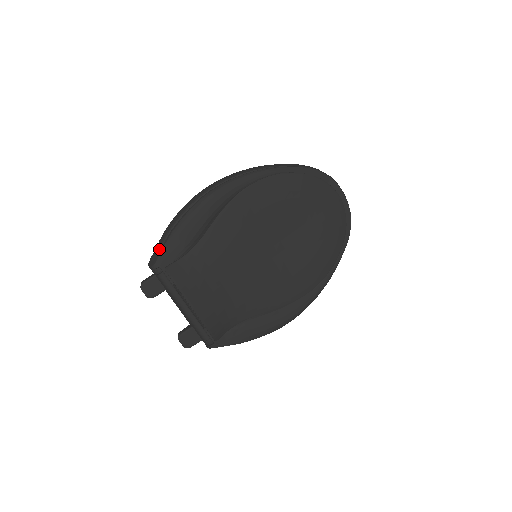
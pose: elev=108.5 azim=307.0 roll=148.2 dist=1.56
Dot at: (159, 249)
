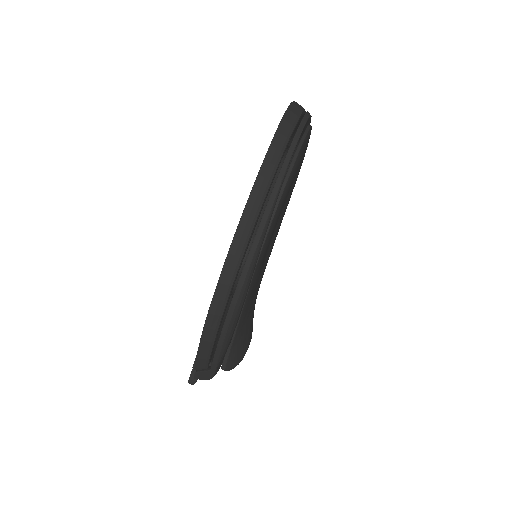
Dot at: (205, 369)
